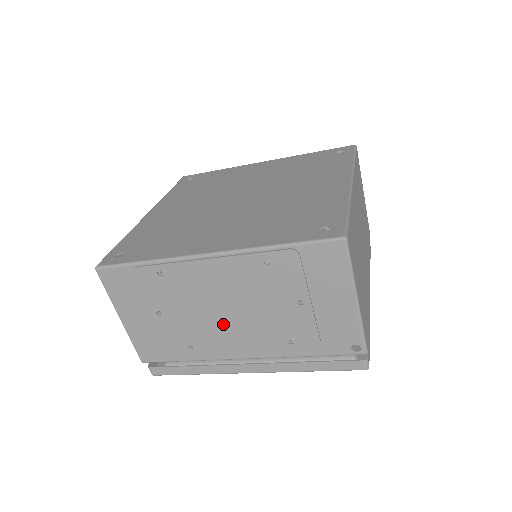
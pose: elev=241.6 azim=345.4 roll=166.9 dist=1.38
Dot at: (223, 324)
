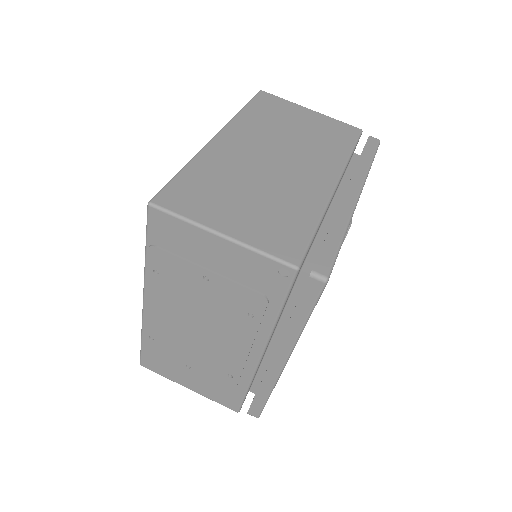
Dot at: (213, 341)
